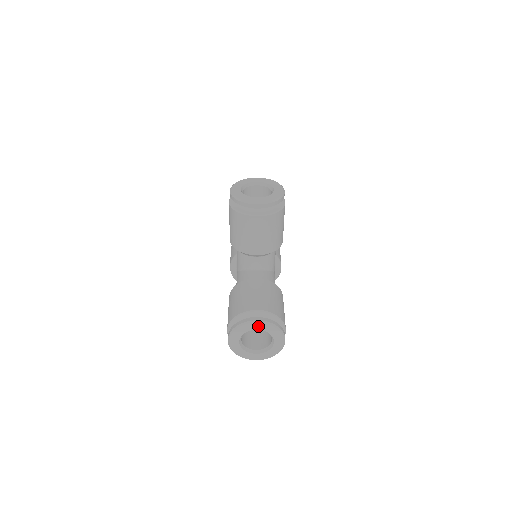
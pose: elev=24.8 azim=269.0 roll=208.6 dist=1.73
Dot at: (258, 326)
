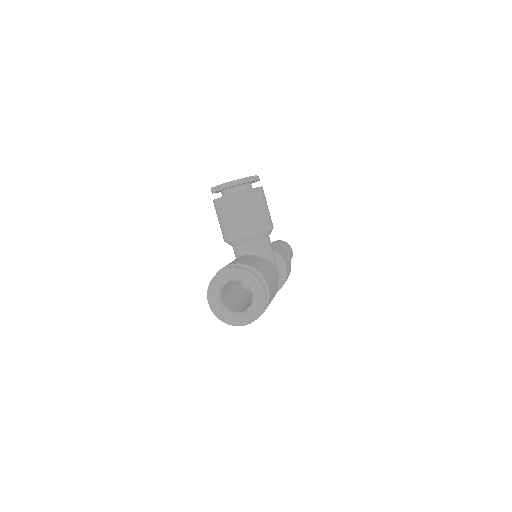
Dot at: (230, 275)
